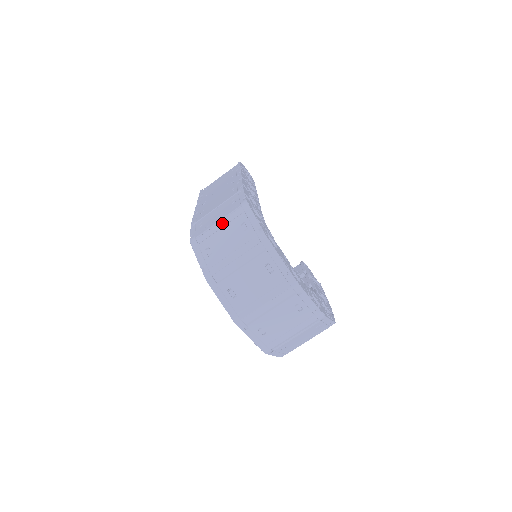
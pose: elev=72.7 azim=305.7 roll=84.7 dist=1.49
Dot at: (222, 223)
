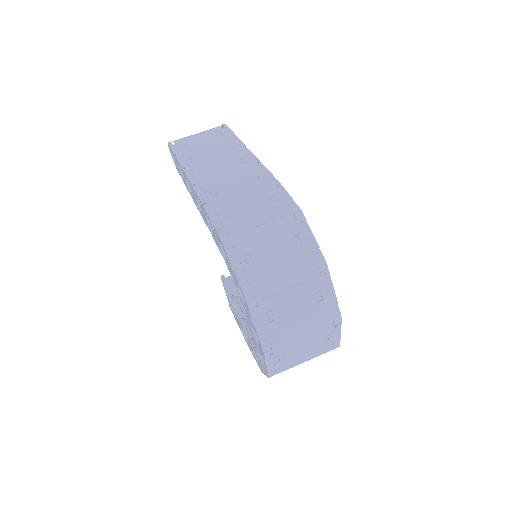
Dot at: (266, 226)
